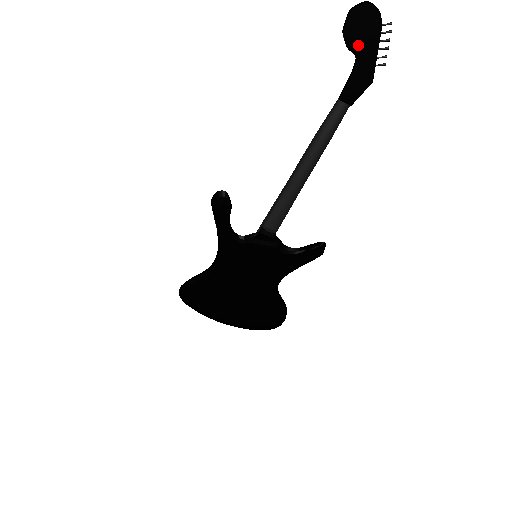
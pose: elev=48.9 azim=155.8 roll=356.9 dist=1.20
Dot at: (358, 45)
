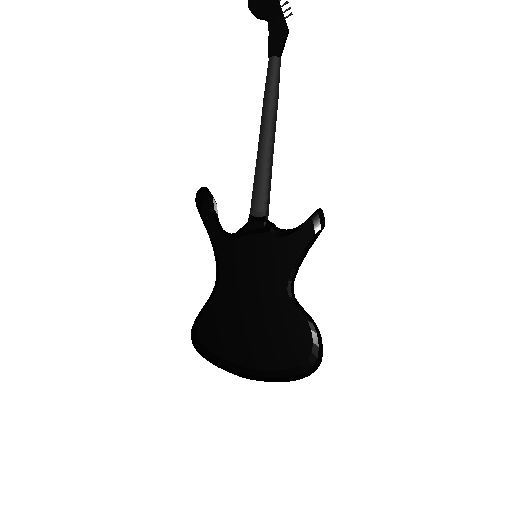
Dot at: (264, 11)
